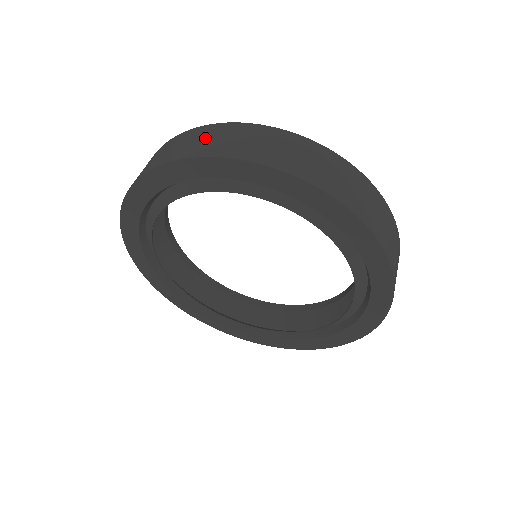
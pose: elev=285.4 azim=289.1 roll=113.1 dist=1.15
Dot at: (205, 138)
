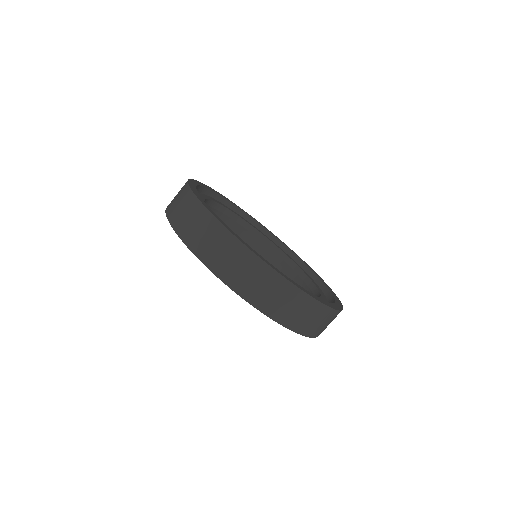
Dot at: (219, 248)
